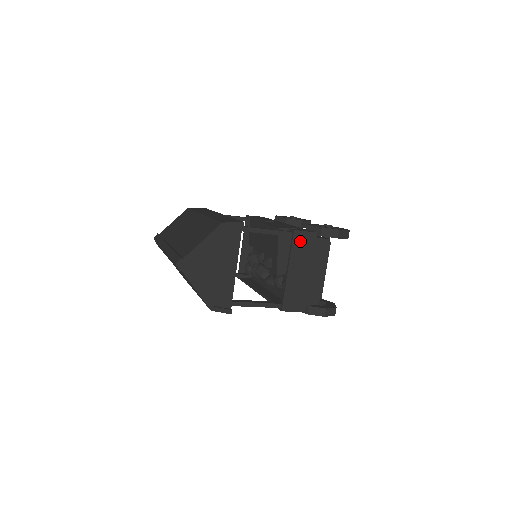
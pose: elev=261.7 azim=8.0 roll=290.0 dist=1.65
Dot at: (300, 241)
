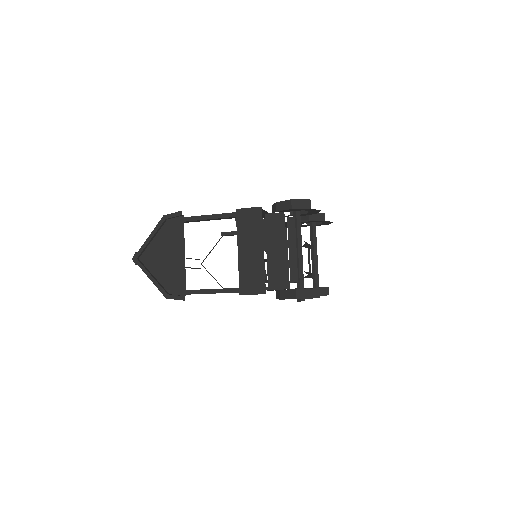
Dot at: (245, 219)
